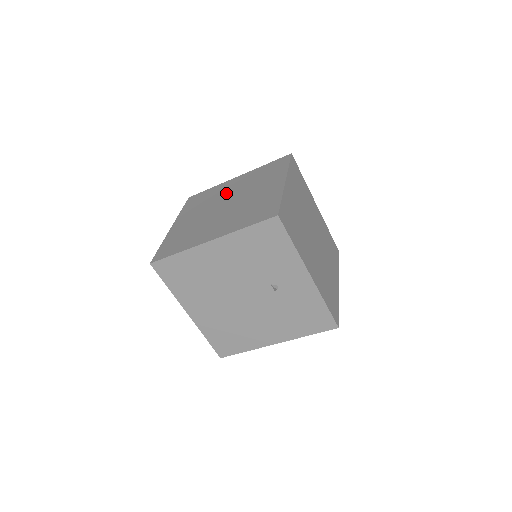
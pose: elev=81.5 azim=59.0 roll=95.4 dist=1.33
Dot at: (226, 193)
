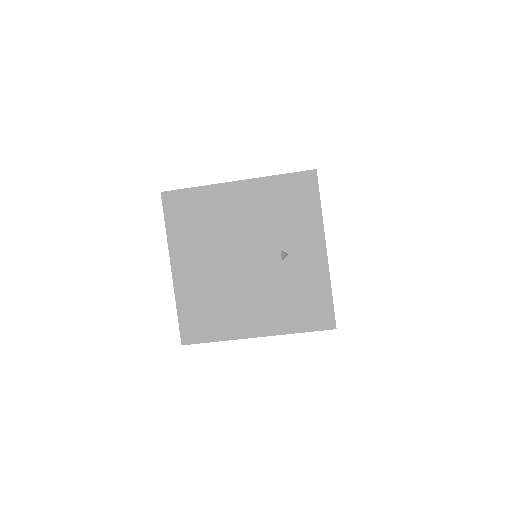
Dot at: occluded
